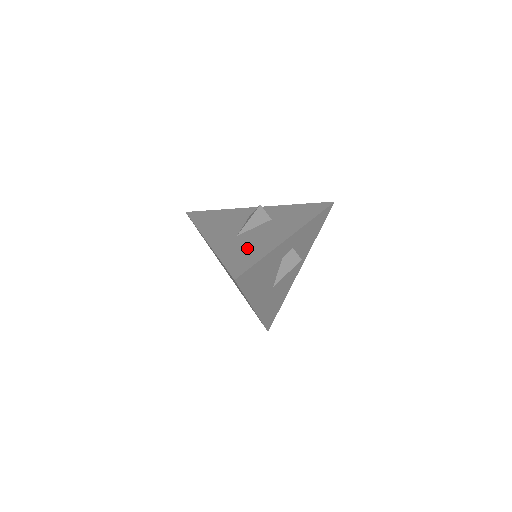
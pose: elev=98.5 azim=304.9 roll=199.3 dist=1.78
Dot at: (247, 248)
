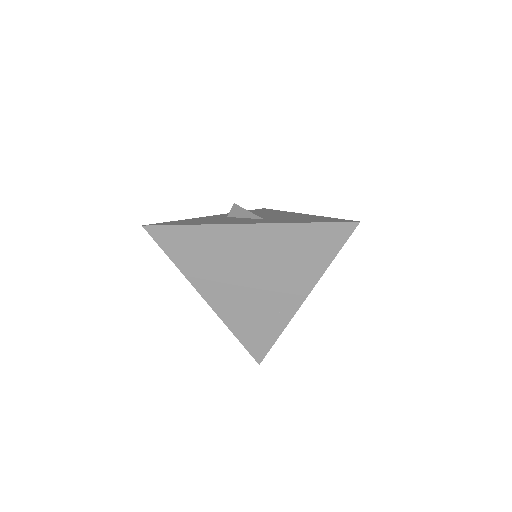
Dot at: (301, 218)
